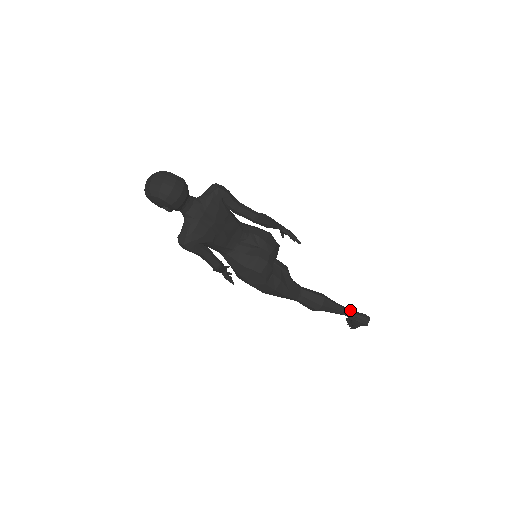
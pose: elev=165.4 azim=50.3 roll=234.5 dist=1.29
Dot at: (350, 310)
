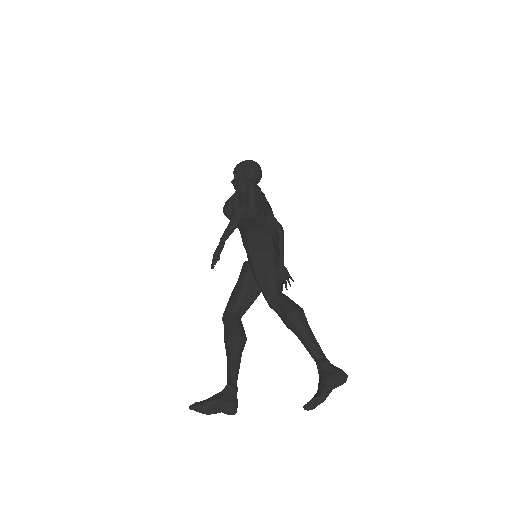
Dot at: (324, 357)
